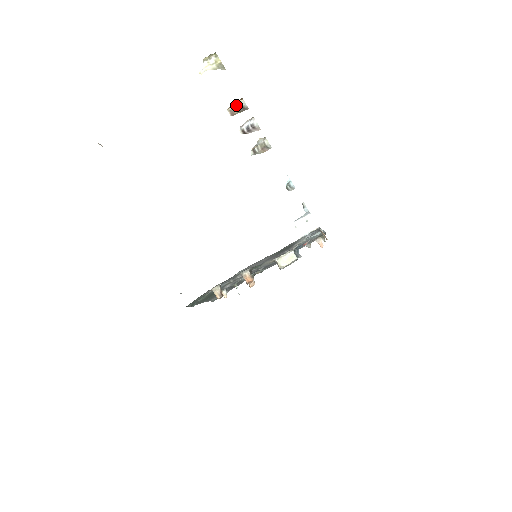
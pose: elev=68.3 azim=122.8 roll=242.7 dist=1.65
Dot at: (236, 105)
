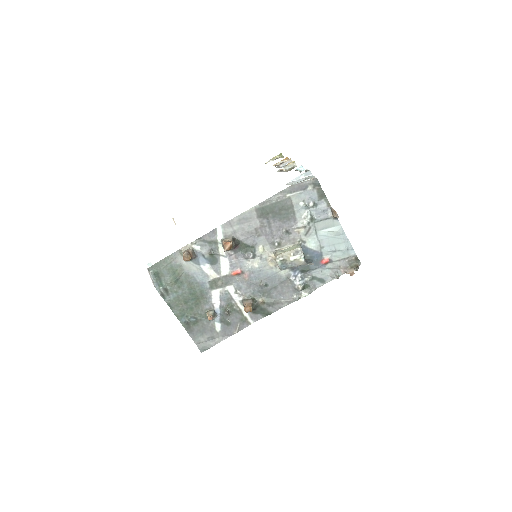
Dot at: (282, 162)
